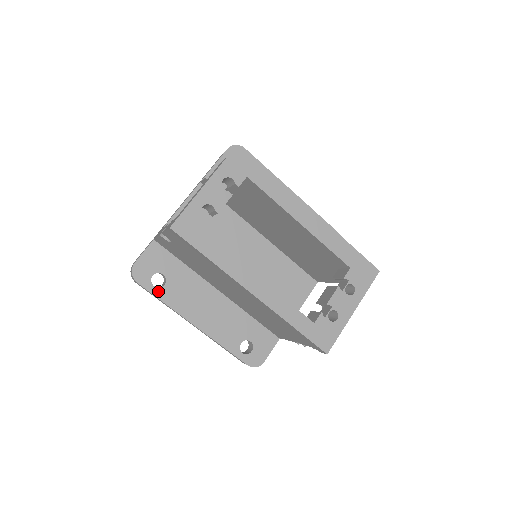
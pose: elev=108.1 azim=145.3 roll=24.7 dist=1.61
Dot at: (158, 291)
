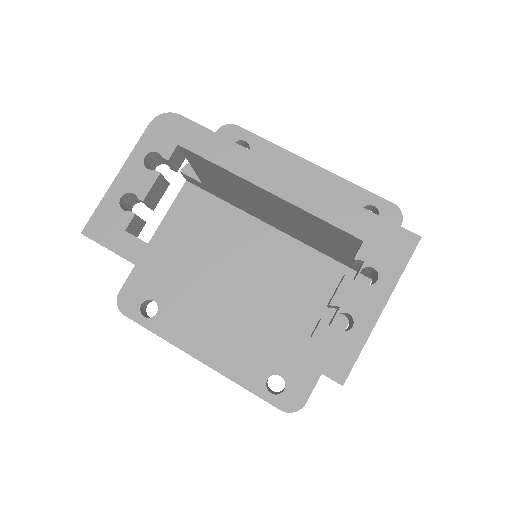
Dot at: (150, 322)
